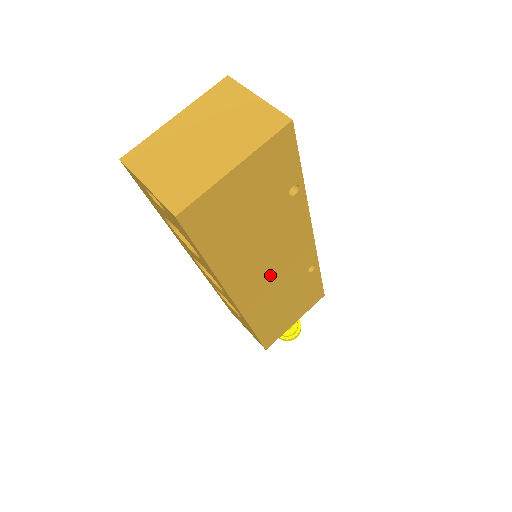
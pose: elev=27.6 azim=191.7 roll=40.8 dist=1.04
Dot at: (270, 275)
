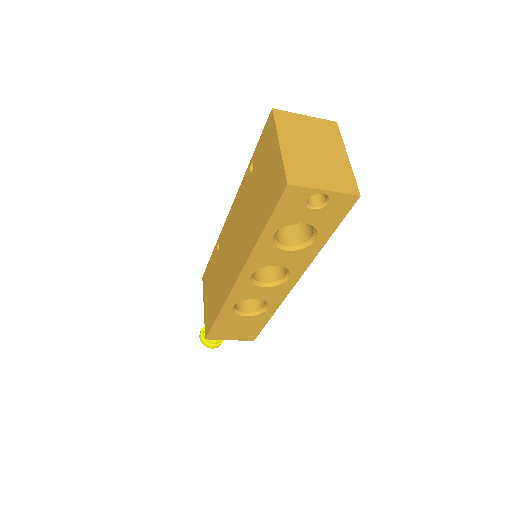
Dot at: occluded
